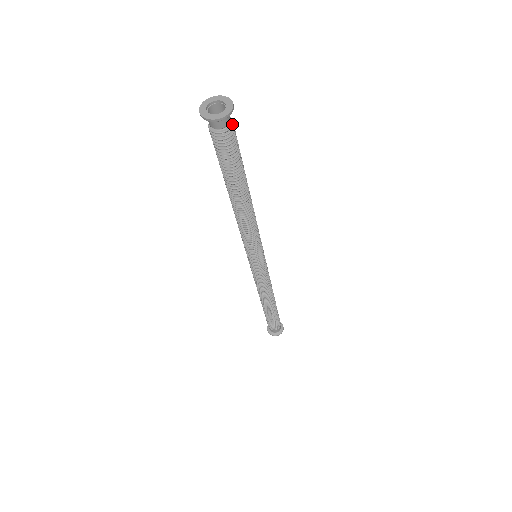
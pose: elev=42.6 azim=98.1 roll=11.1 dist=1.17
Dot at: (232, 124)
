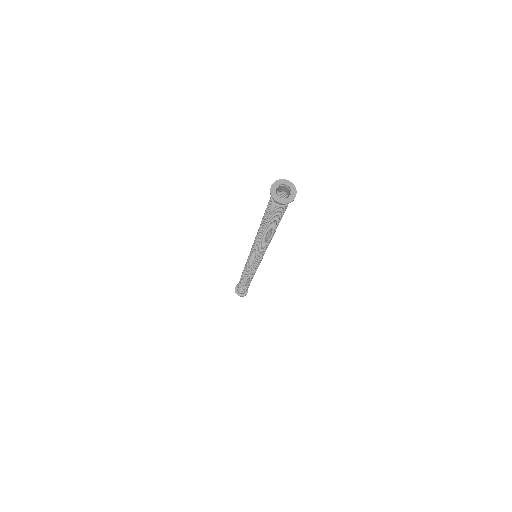
Dot at: occluded
